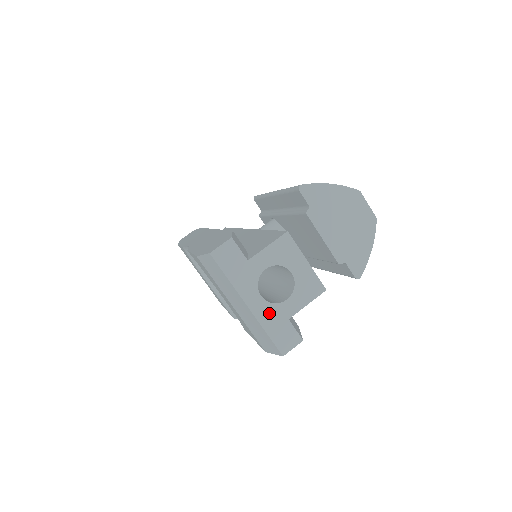
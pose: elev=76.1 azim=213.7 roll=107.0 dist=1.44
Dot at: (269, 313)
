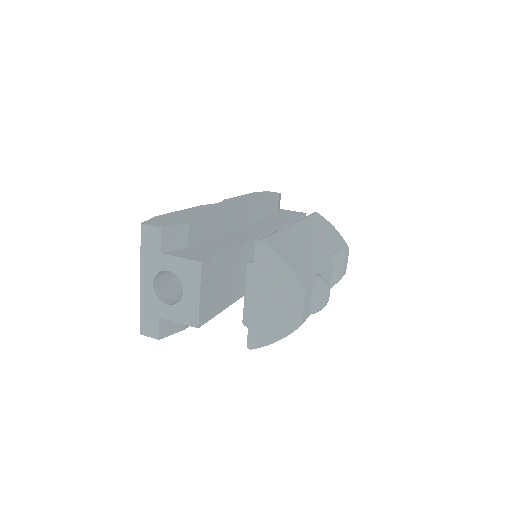
Dot at: (150, 300)
